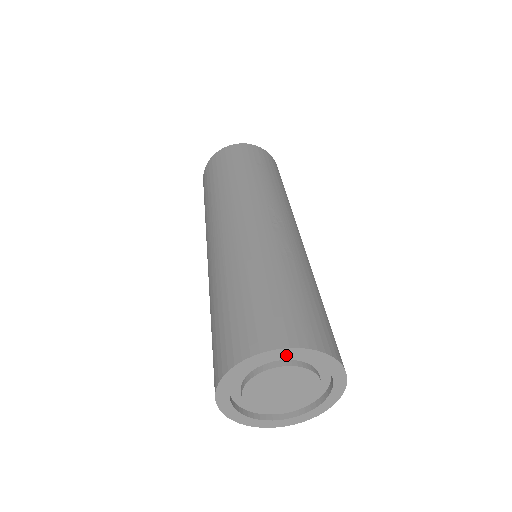
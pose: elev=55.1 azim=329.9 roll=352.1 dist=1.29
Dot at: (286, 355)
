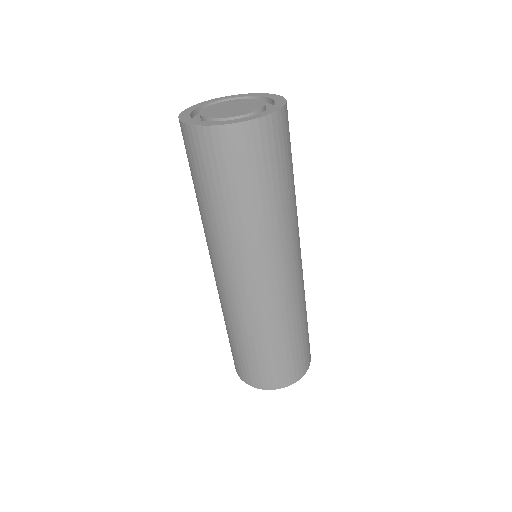
Dot at: occluded
